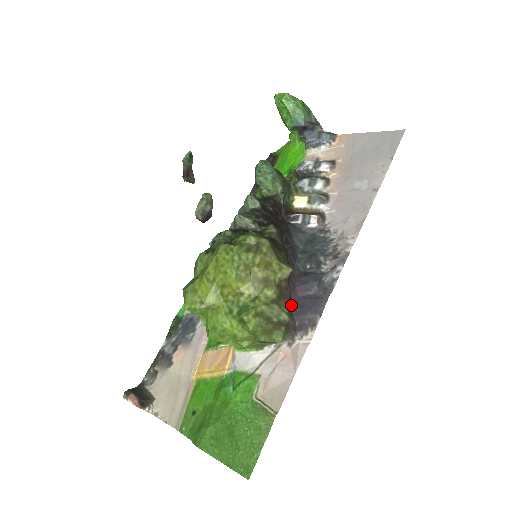
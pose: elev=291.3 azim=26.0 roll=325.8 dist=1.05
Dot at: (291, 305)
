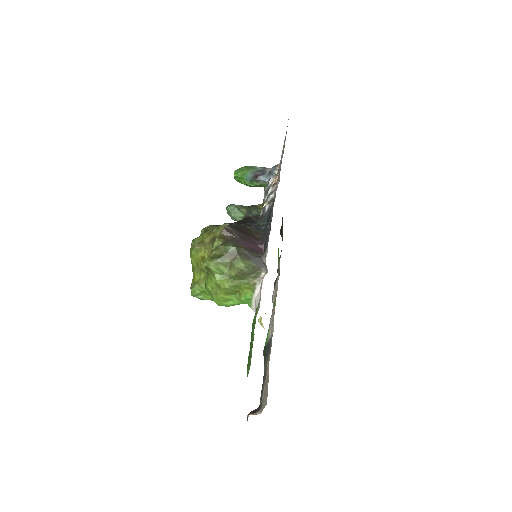
Dot at: (259, 251)
